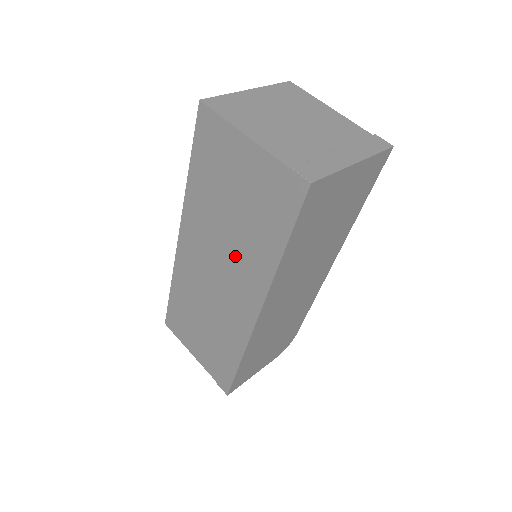
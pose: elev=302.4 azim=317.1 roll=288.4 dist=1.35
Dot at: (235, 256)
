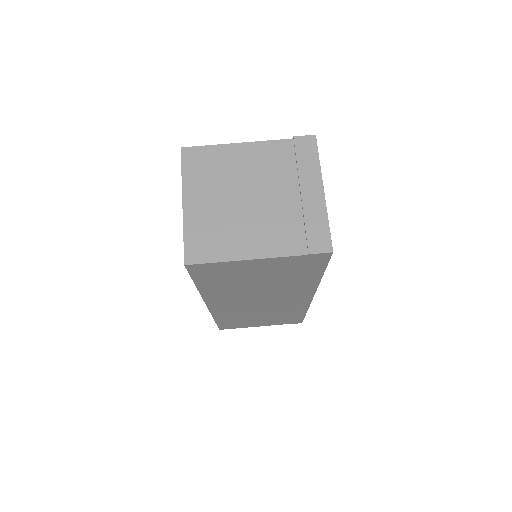
Dot at: (275, 292)
